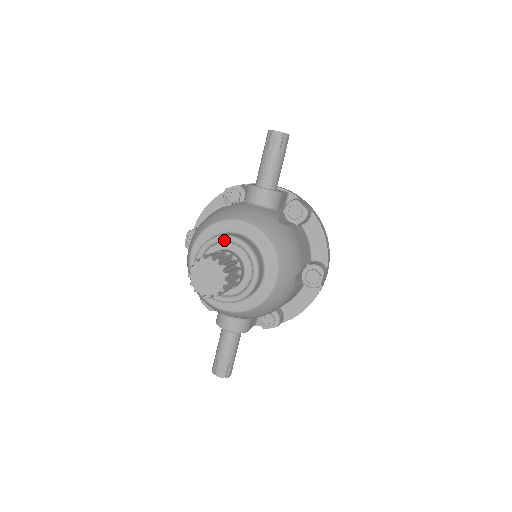
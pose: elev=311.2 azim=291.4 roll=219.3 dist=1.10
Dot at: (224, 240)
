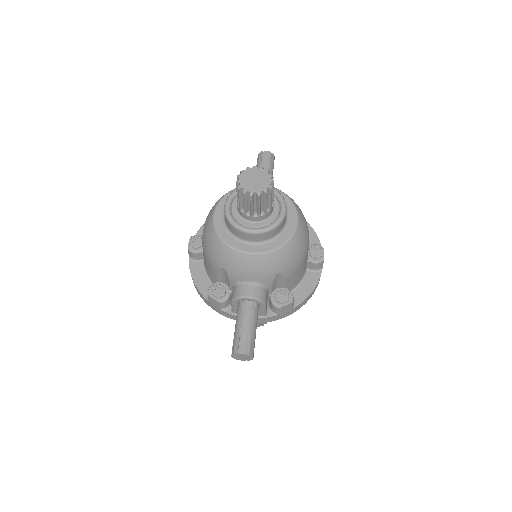
Dot at: occluded
